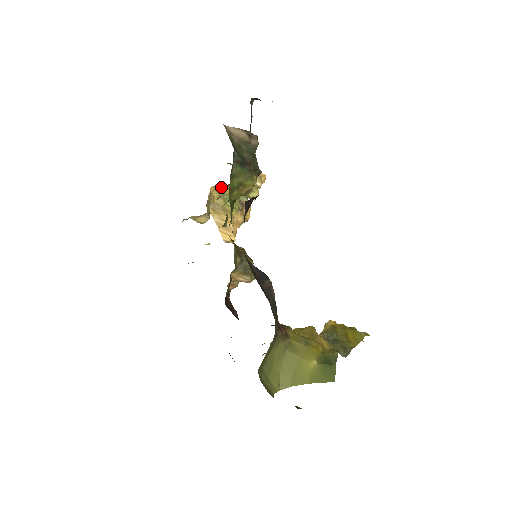
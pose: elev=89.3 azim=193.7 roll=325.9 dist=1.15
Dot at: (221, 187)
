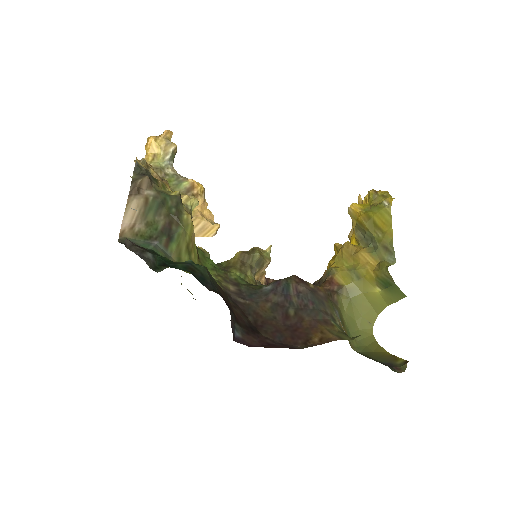
Dot at: occluded
